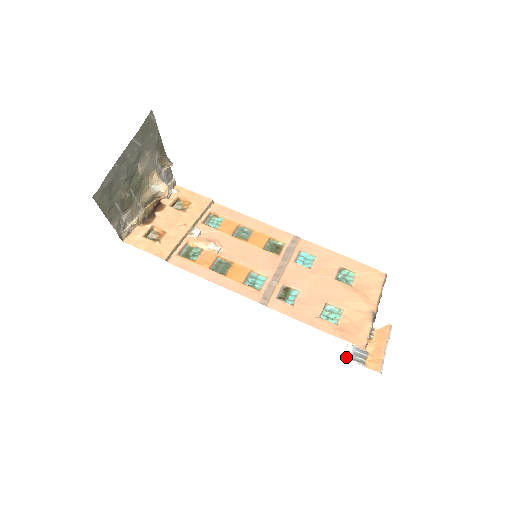
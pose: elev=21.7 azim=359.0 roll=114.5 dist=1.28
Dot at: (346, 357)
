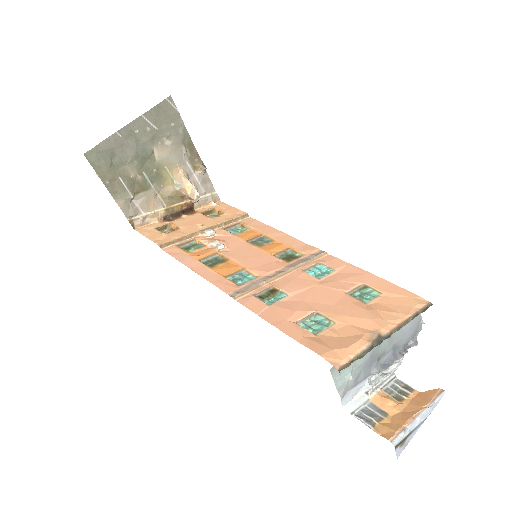
Dot at: (347, 409)
